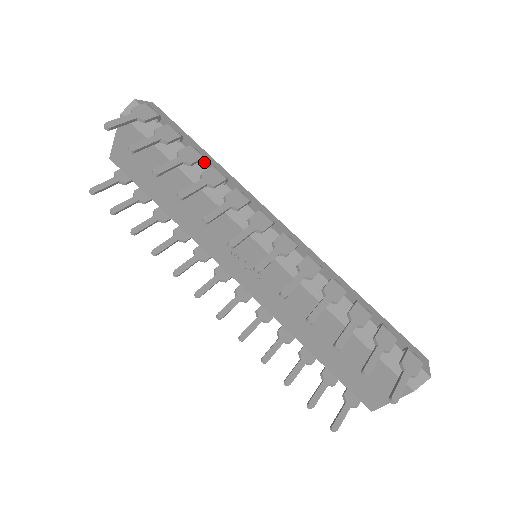
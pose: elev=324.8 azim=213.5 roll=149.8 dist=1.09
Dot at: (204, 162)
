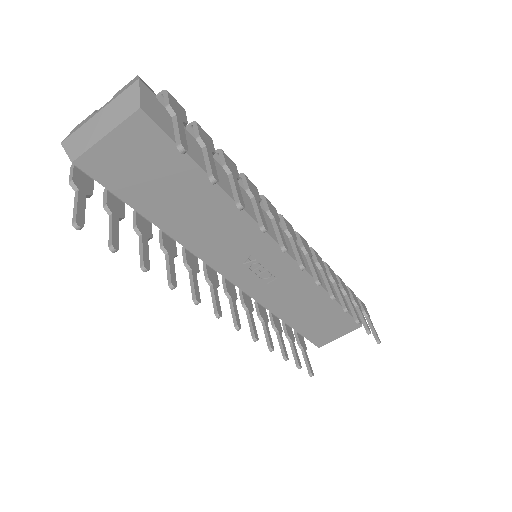
Dot at: occluded
